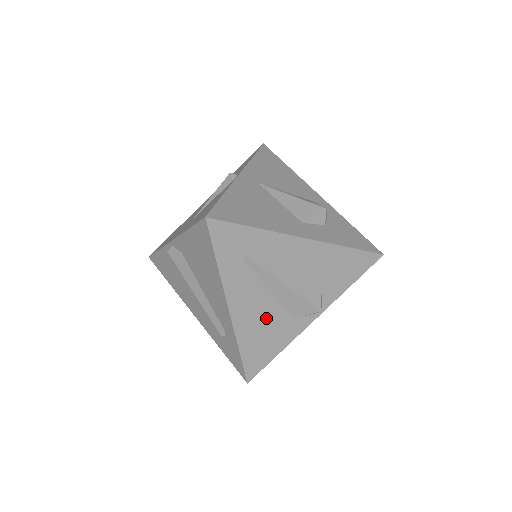
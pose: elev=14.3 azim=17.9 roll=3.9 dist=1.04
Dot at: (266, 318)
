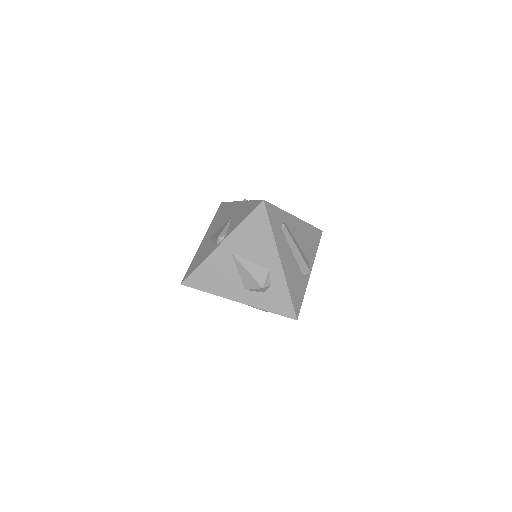
Dot at: occluded
